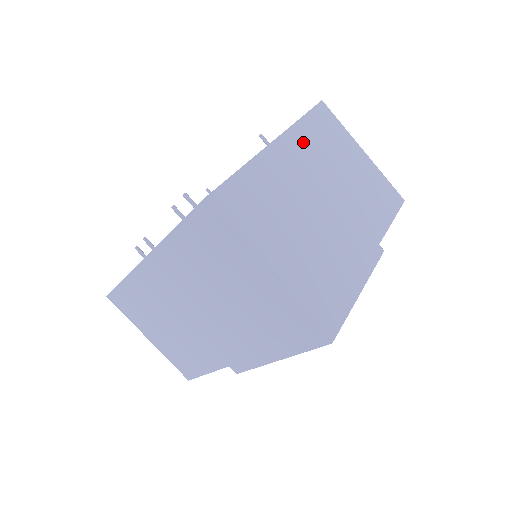
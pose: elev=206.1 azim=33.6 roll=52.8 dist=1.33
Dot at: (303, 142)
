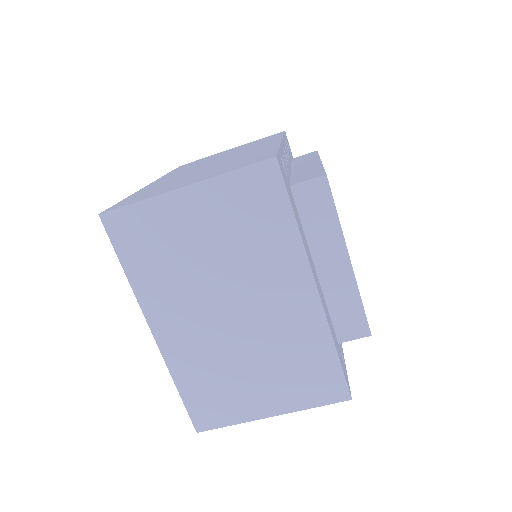
Dot at: (158, 294)
